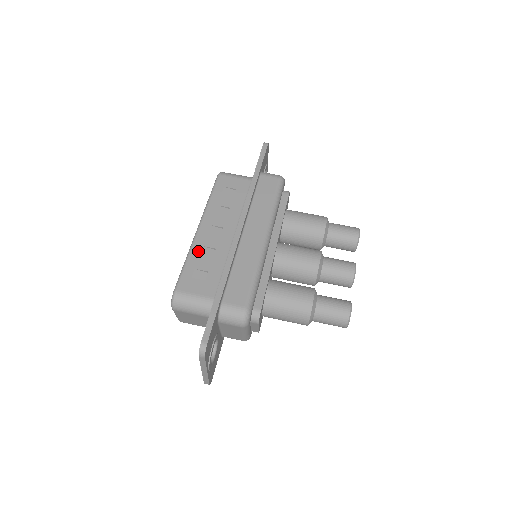
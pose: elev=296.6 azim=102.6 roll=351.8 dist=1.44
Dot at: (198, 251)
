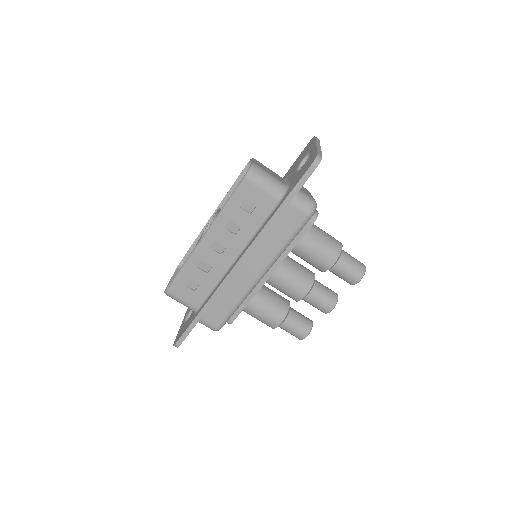
Dot at: (196, 263)
